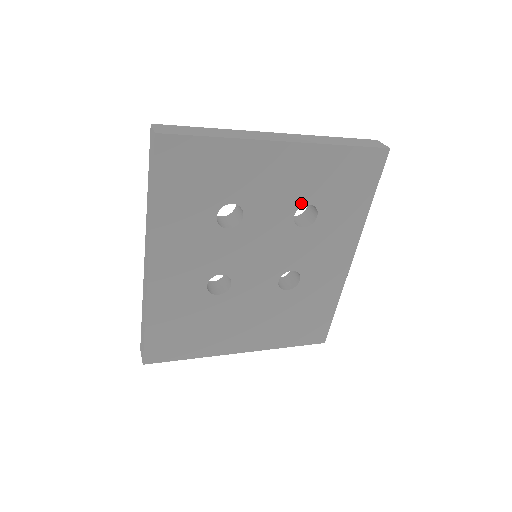
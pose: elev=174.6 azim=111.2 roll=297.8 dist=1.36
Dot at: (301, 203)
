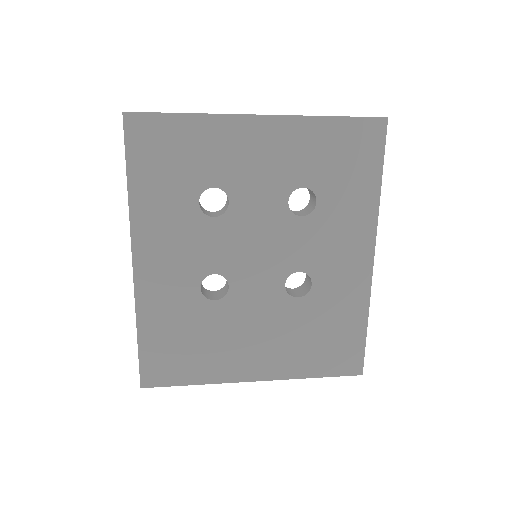
Dot at: (293, 186)
